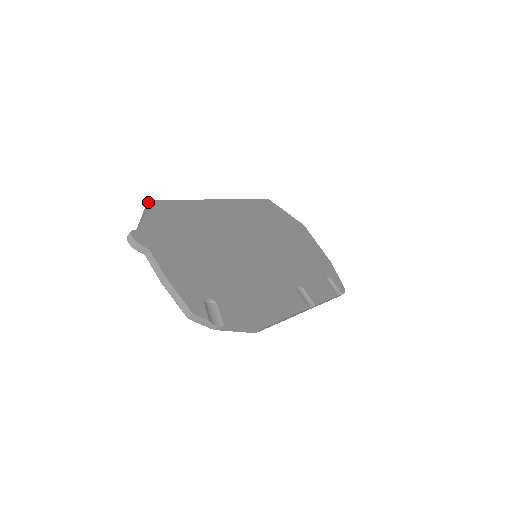
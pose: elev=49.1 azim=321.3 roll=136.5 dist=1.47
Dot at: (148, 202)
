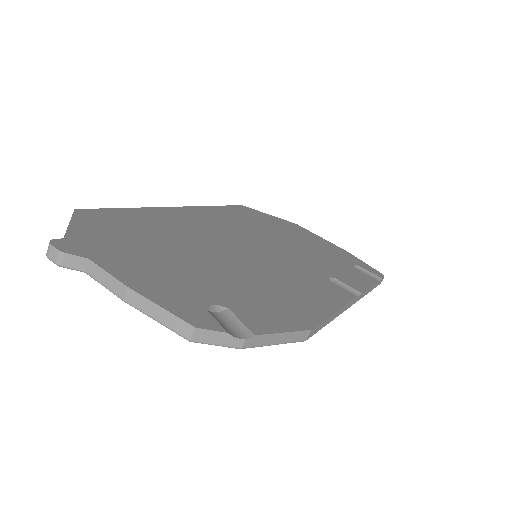
Dot at: occluded
